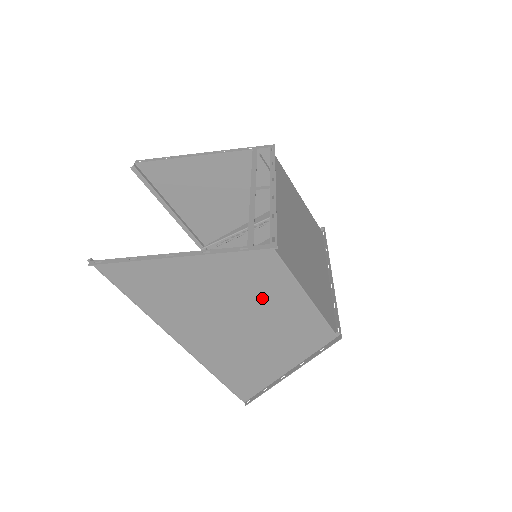
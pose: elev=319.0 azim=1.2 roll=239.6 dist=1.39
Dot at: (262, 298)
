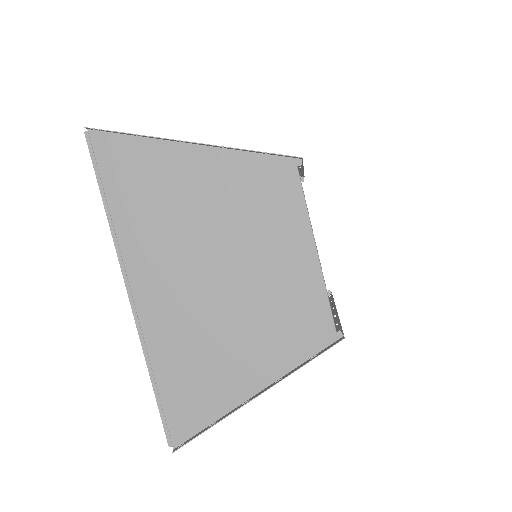
Dot at: (261, 240)
